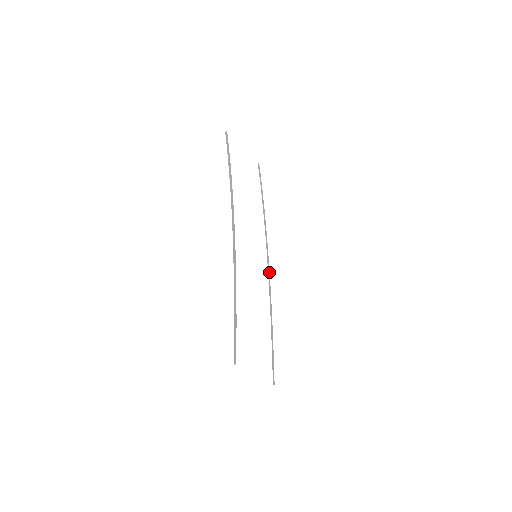
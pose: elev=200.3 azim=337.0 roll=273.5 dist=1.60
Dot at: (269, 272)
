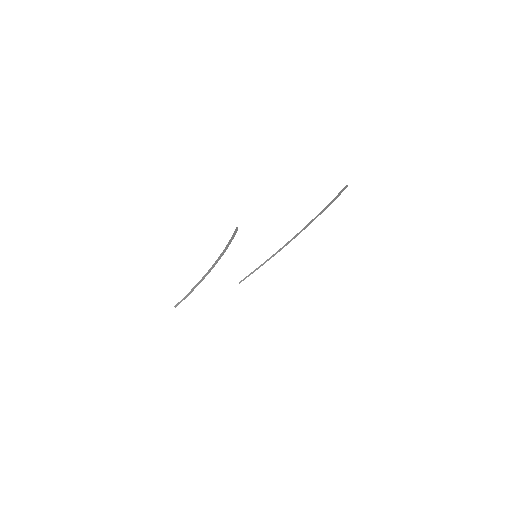
Dot at: (283, 247)
